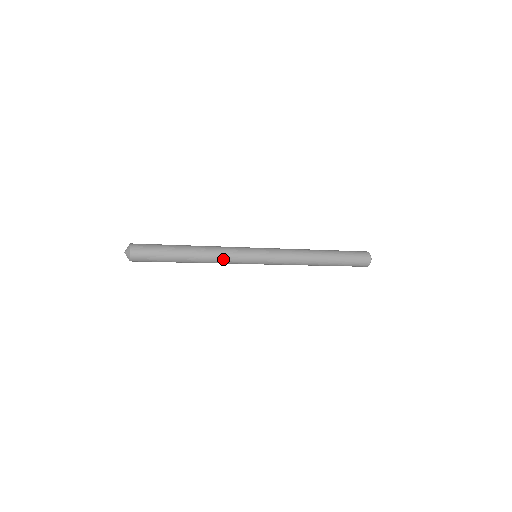
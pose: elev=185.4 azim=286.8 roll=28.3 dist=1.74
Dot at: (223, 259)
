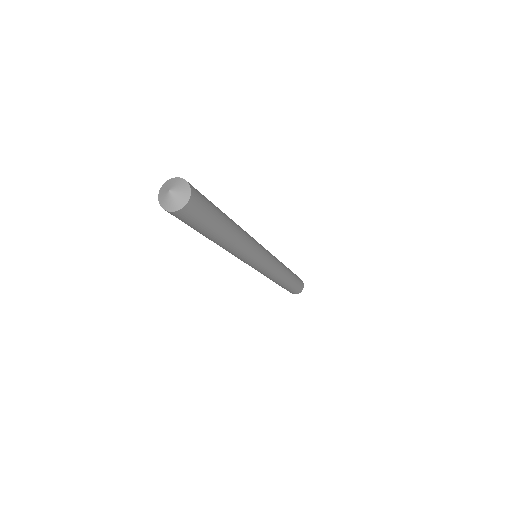
Dot at: (240, 255)
